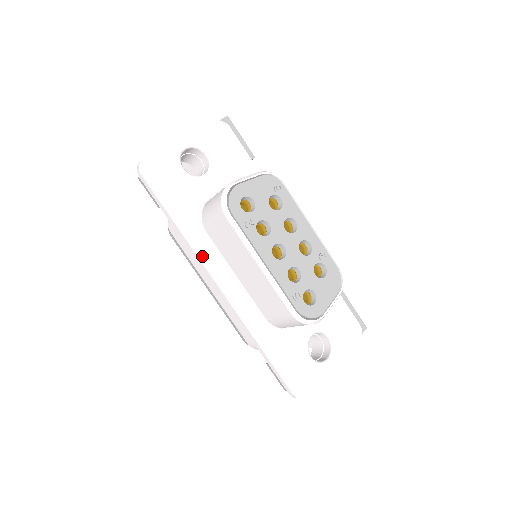
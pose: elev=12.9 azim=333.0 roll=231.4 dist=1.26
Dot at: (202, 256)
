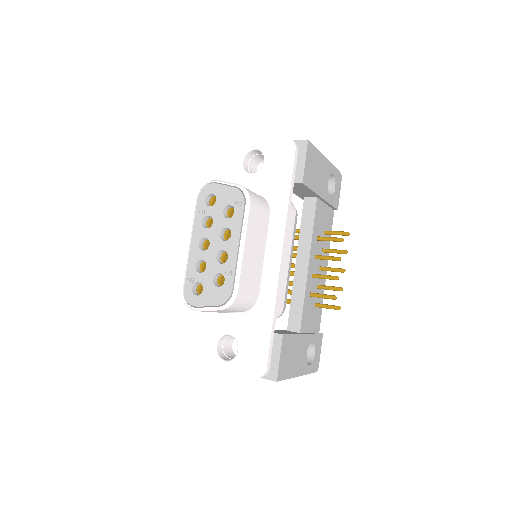
Dot at: occluded
